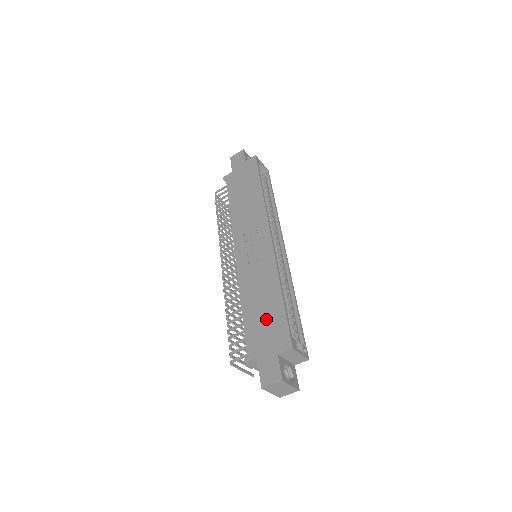
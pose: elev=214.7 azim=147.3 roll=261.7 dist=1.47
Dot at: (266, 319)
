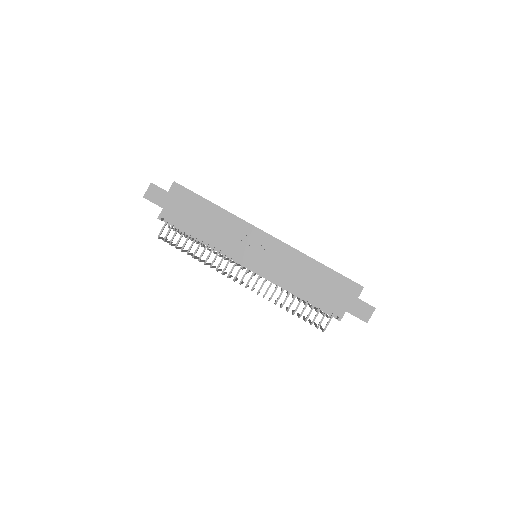
Dot at: (328, 287)
